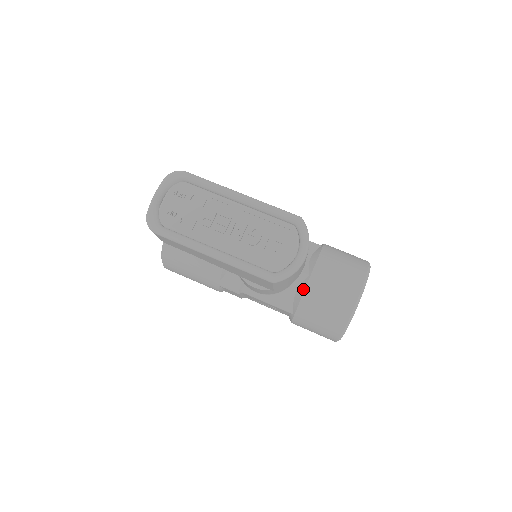
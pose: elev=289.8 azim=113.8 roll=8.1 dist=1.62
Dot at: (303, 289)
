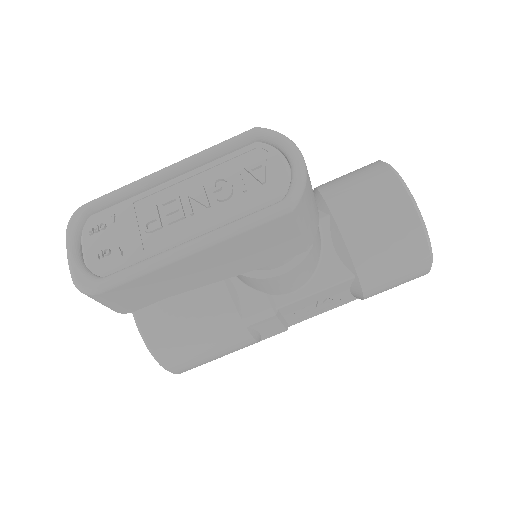
Dot at: (338, 234)
